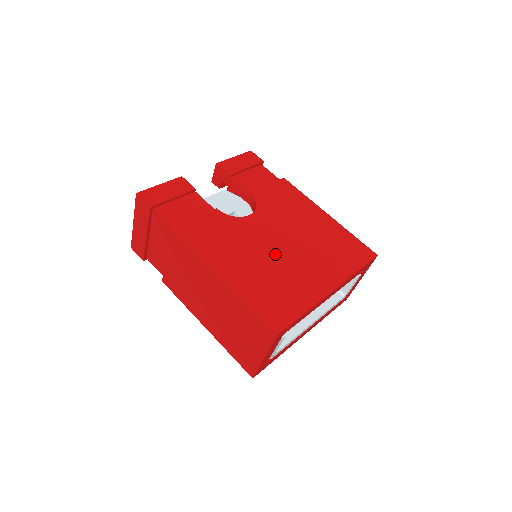
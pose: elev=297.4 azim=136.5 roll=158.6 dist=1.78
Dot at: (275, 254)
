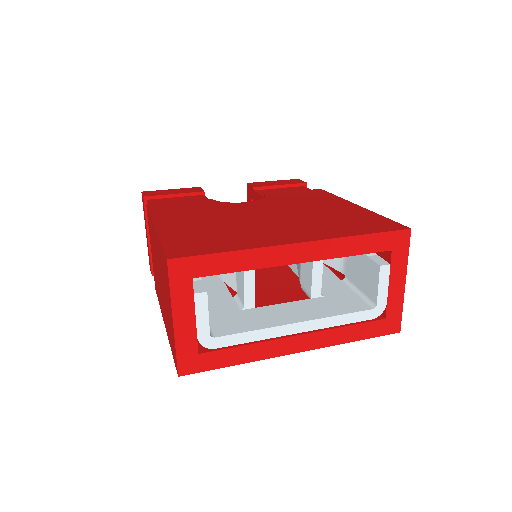
Dot at: (244, 219)
